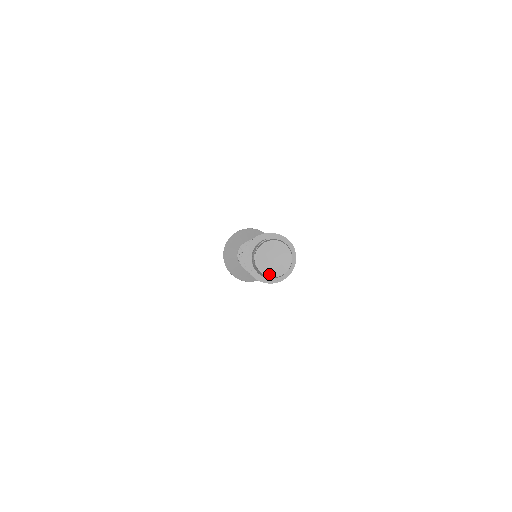
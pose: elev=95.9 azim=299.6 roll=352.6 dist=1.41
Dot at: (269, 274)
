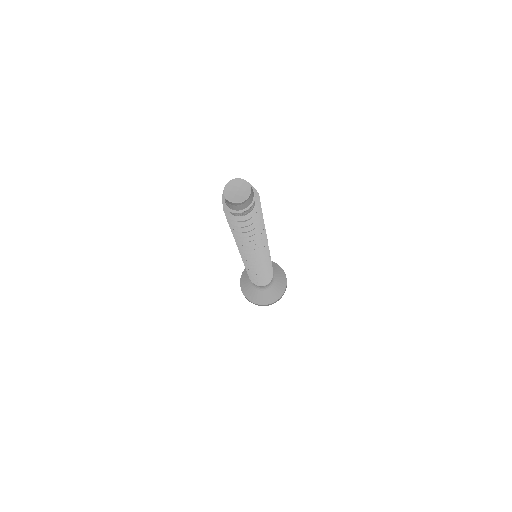
Dot at: (240, 201)
